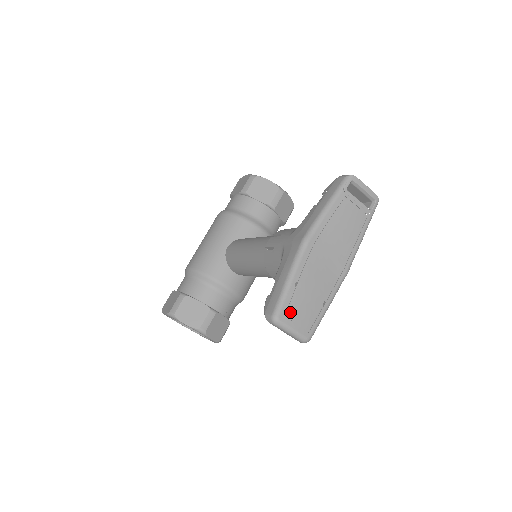
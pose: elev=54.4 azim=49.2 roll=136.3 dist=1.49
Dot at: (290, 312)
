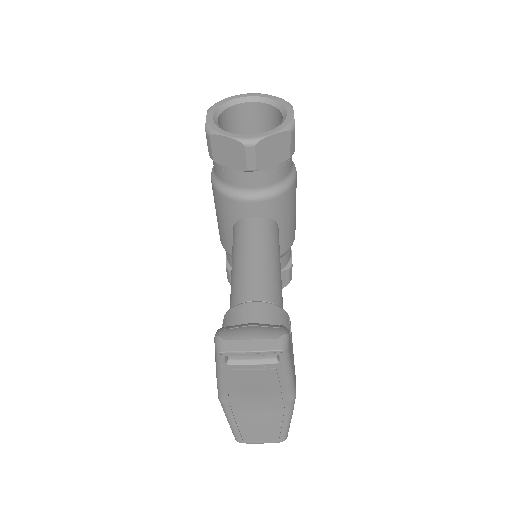
Dot at: (248, 438)
